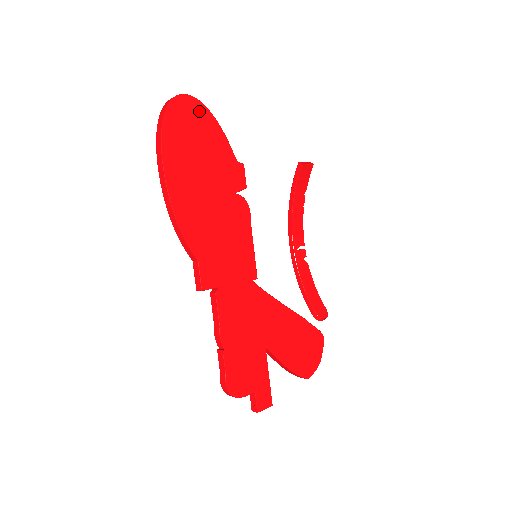
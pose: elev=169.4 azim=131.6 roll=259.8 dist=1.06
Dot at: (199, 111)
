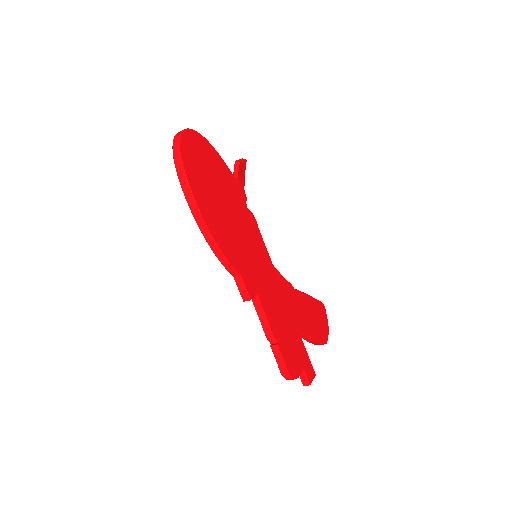
Dot at: (199, 141)
